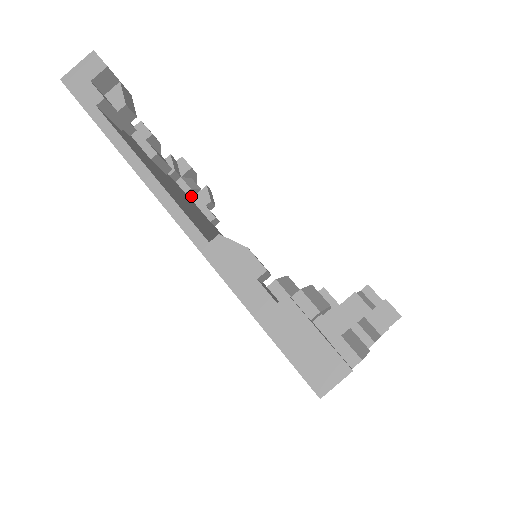
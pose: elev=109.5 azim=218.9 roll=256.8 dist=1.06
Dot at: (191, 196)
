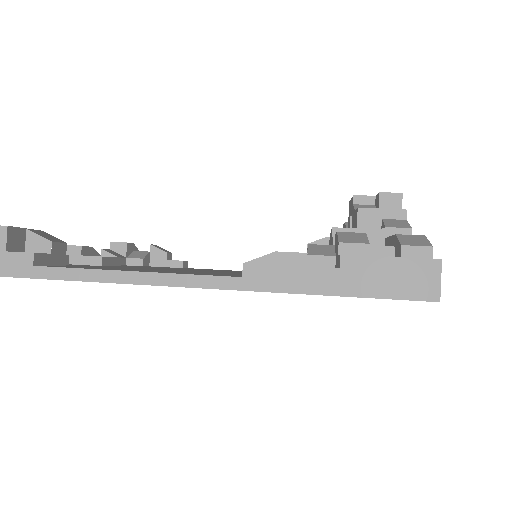
Dot at: (148, 264)
